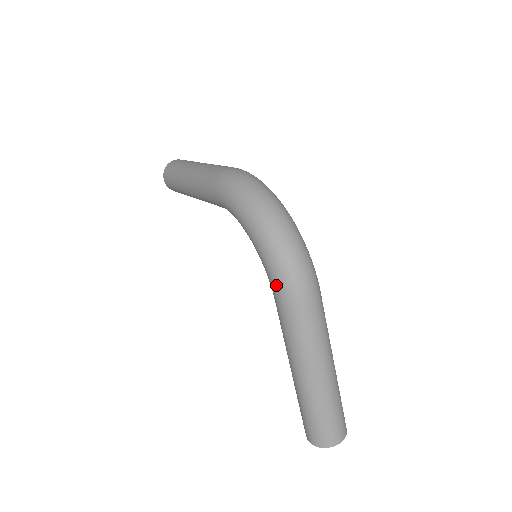
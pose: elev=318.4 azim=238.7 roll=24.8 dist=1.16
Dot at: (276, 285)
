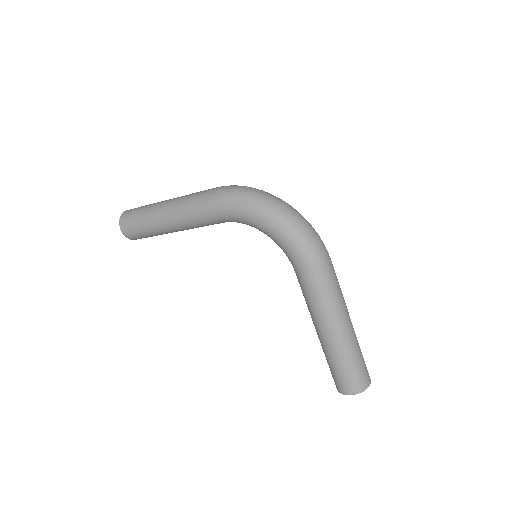
Dot at: (303, 258)
